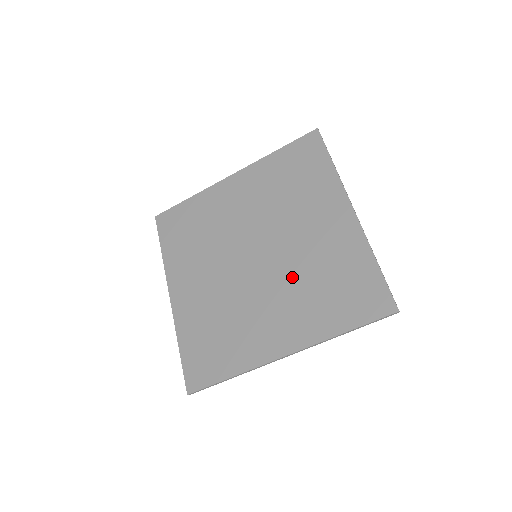
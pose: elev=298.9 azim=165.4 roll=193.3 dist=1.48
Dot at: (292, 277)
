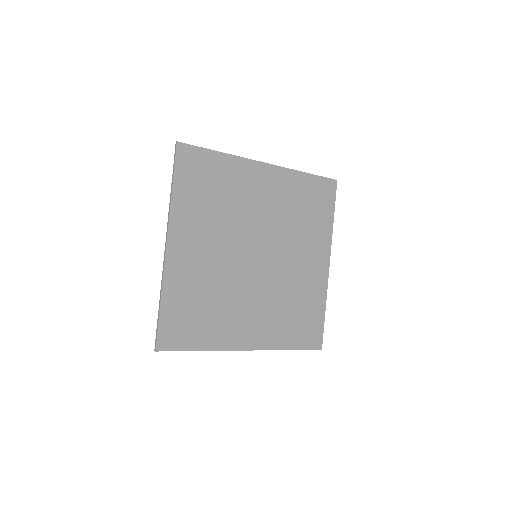
Dot at: (275, 292)
